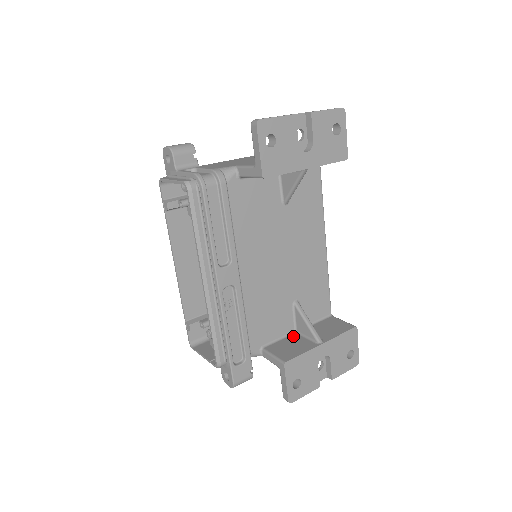
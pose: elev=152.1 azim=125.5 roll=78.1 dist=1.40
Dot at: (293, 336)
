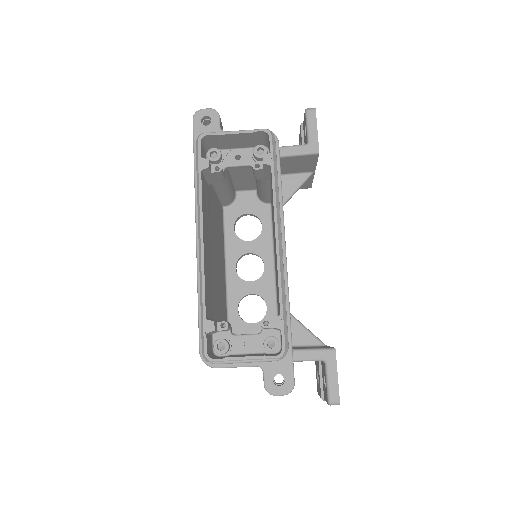
Dot at: (296, 347)
